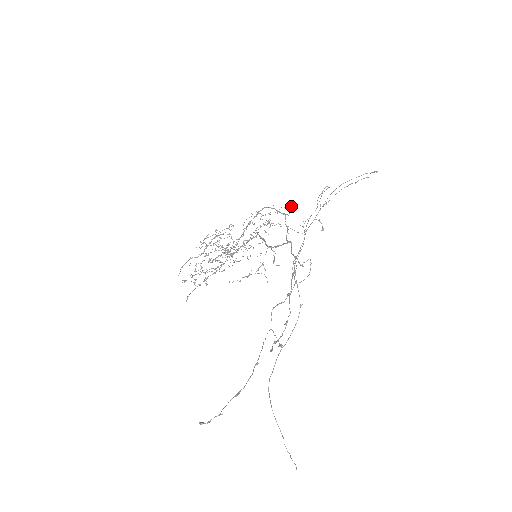
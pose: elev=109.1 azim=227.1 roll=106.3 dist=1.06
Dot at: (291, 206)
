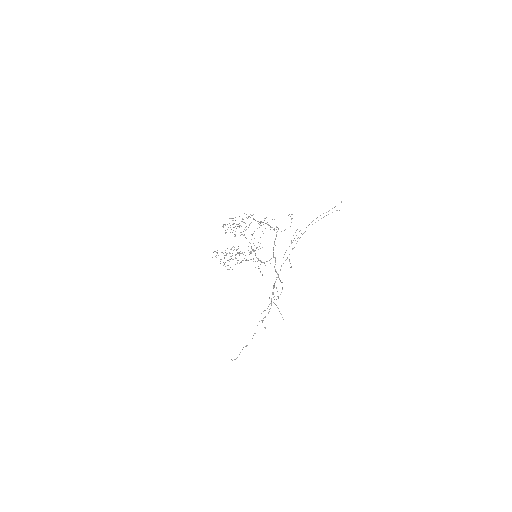
Dot at: (277, 227)
